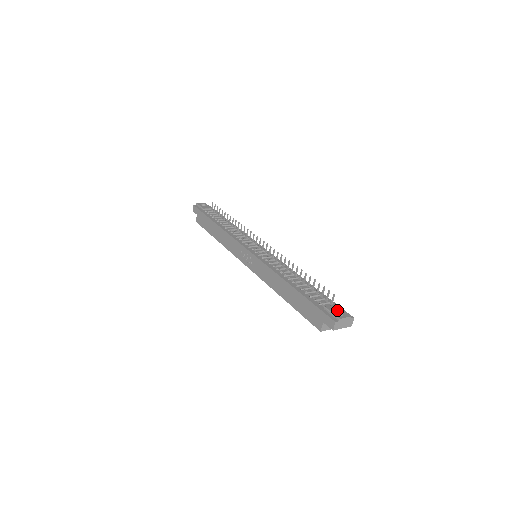
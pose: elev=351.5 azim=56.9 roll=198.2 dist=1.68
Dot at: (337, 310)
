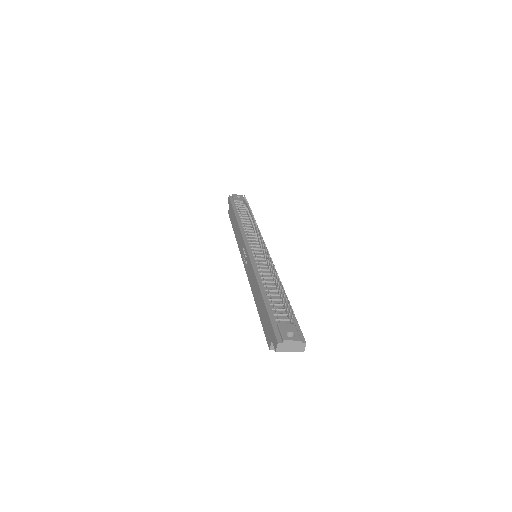
Dot at: (290, 330)
